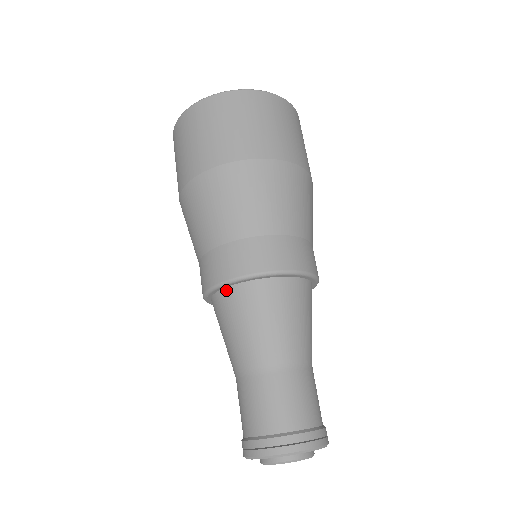
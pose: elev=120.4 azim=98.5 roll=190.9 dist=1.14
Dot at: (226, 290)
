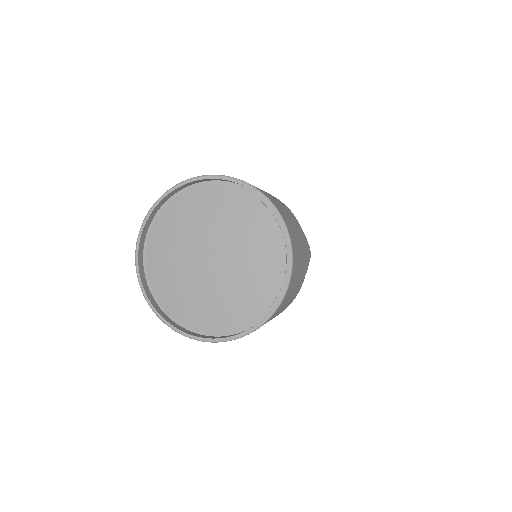
Dot at: occluded
